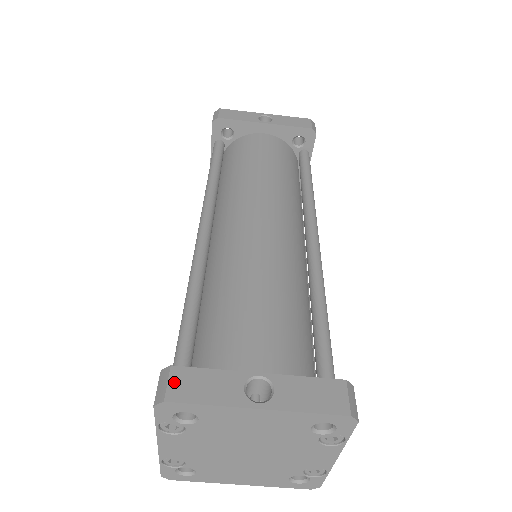
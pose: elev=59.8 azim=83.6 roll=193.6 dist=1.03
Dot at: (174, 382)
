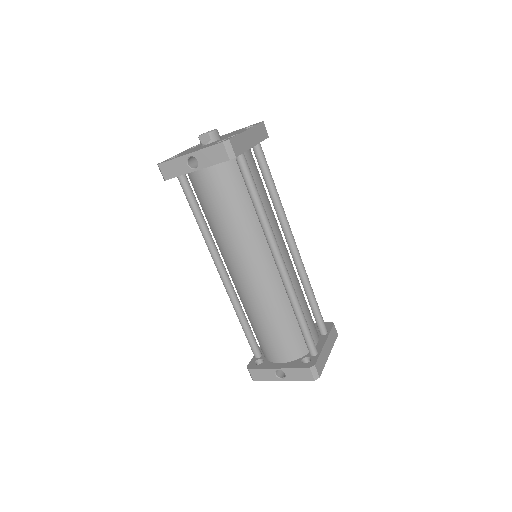
Dot at: (253, 375)
